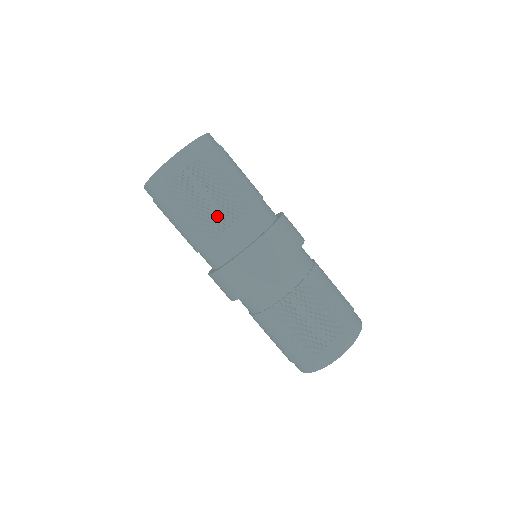
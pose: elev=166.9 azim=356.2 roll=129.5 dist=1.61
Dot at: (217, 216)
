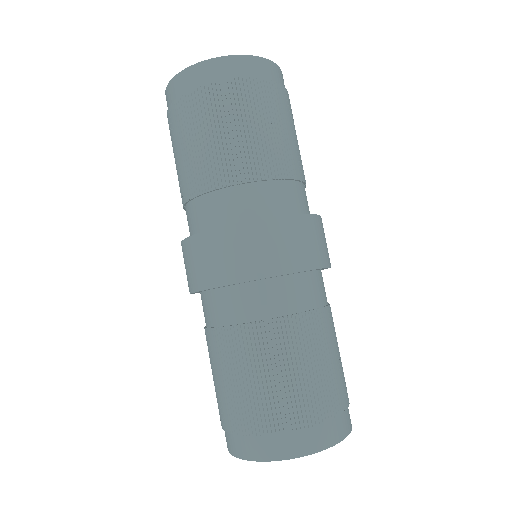
Dot at: (264, 155)
